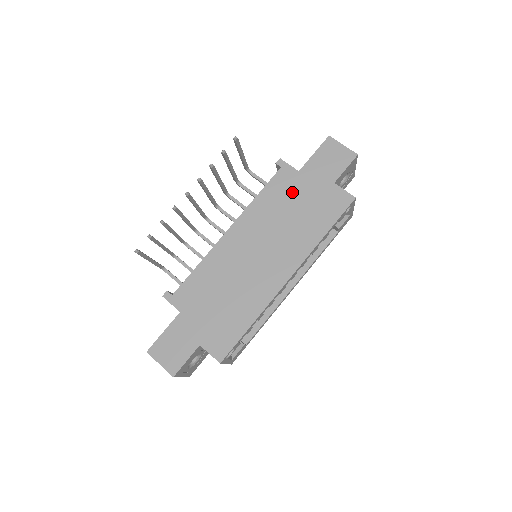
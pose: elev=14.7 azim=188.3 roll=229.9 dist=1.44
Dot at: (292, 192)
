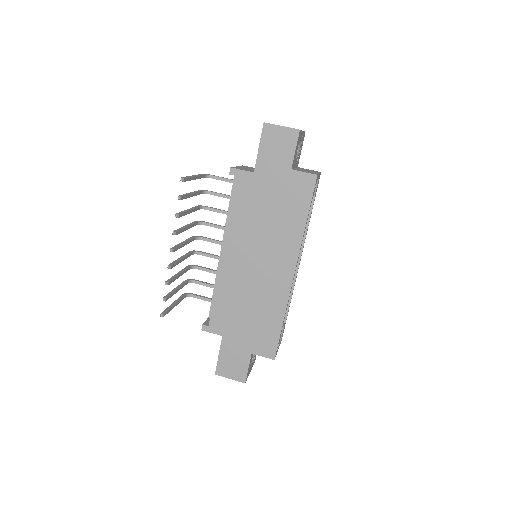
Dot at: (258, 196)
